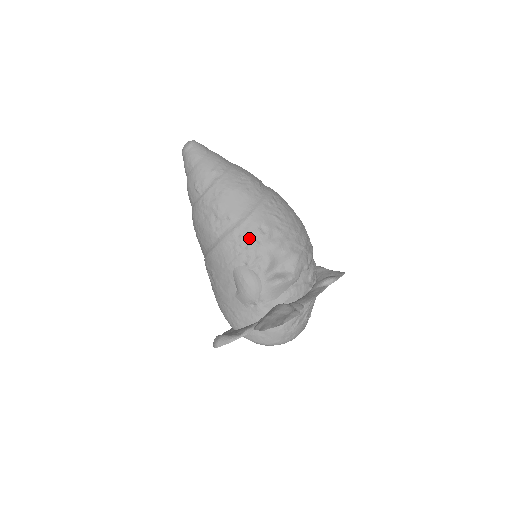
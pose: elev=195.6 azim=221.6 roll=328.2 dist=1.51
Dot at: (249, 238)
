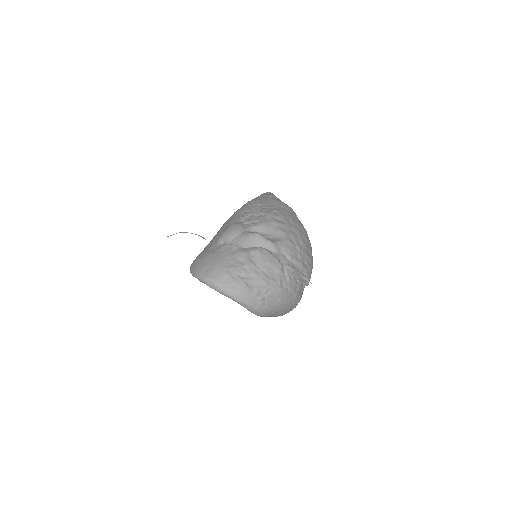
Dot at: (261, 212)
